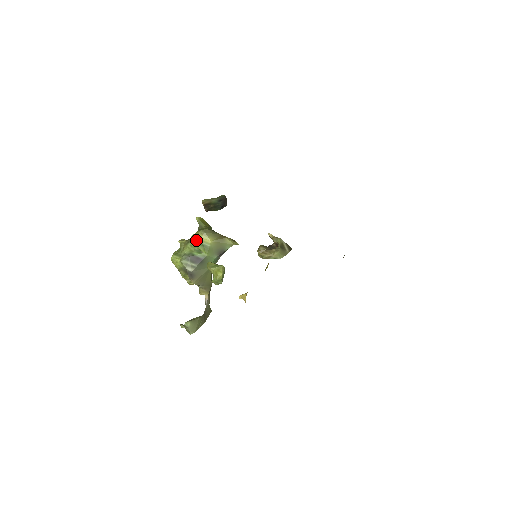
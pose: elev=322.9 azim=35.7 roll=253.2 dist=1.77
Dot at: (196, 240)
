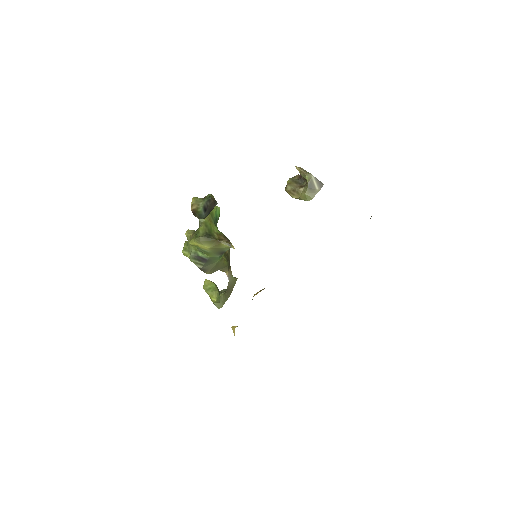
Dot at: (195, 246)
